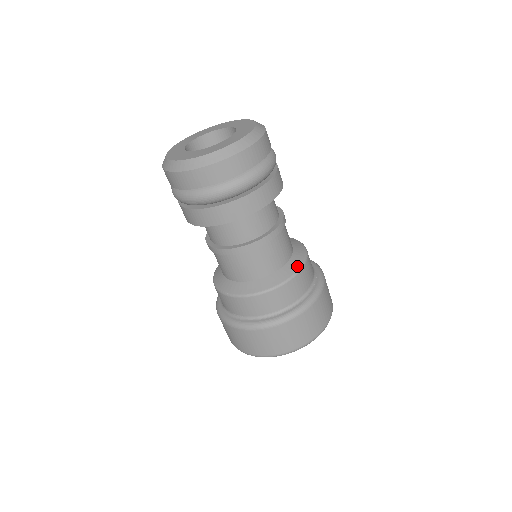
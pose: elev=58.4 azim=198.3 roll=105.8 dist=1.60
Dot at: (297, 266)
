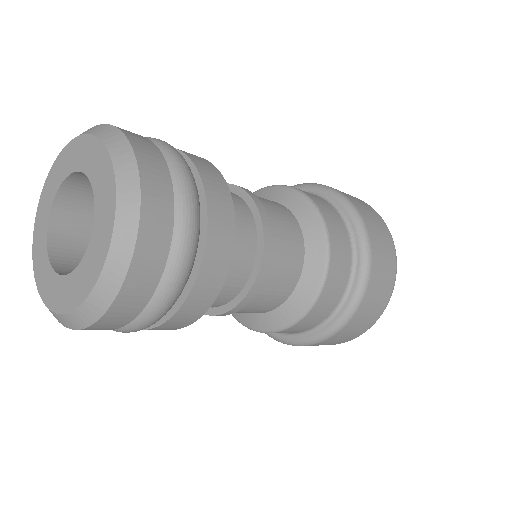
Dot at: (321, 250)
